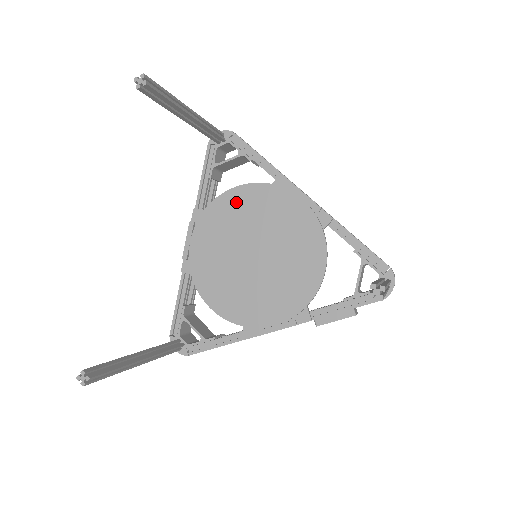
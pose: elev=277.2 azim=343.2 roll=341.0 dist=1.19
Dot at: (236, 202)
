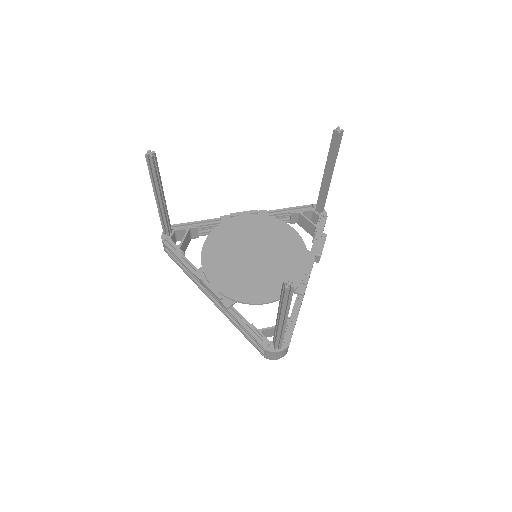
Dot at: (214, 246)
